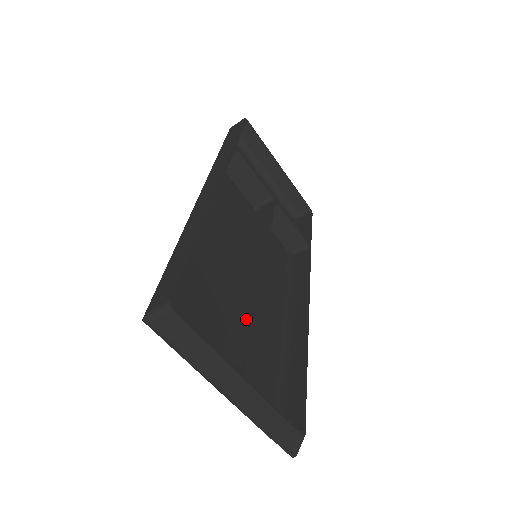
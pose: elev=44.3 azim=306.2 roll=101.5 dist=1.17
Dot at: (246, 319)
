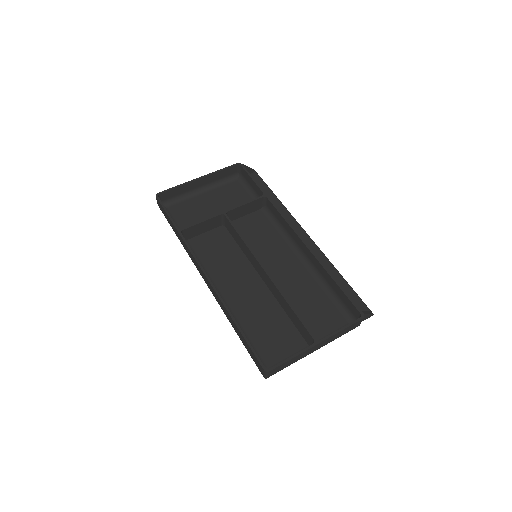
Dot at: (290, 311)
